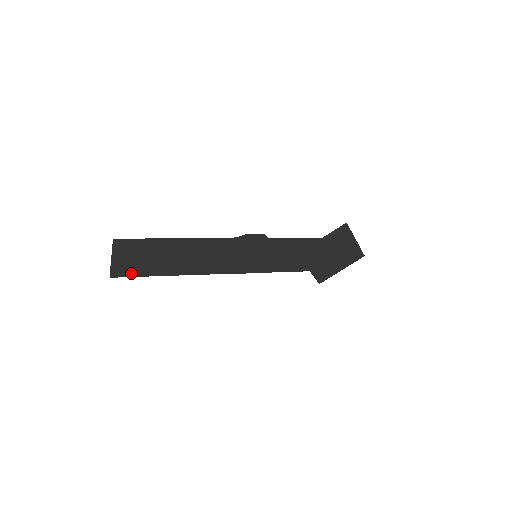
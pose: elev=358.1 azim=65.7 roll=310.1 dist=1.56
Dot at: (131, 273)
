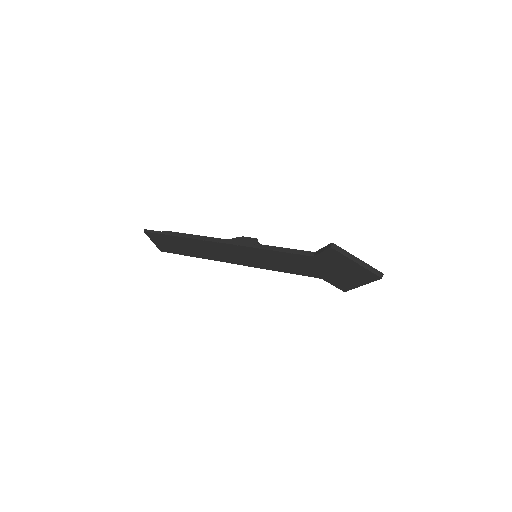
Dot at: (171, 251)
